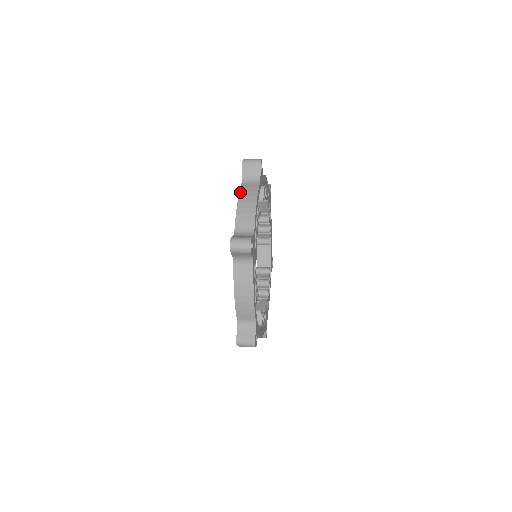
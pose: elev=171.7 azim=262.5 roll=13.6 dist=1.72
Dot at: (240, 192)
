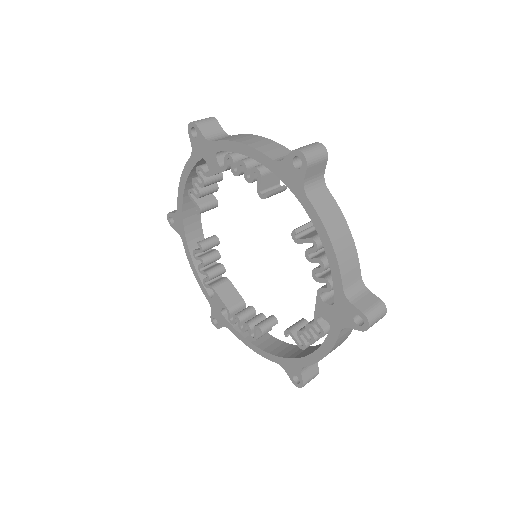
Dot at: (323, 222)
